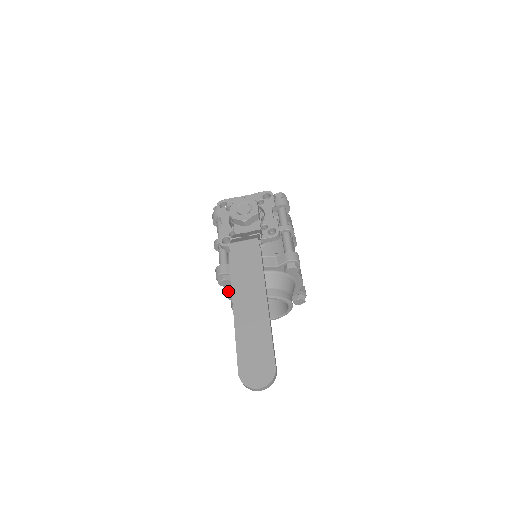
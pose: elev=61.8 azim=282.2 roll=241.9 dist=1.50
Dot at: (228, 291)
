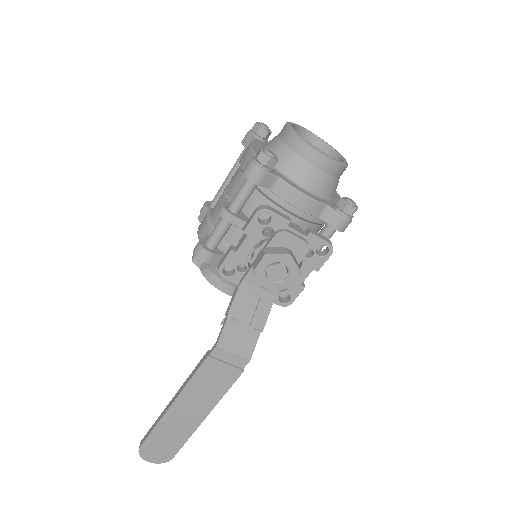
Dot at: occluded
